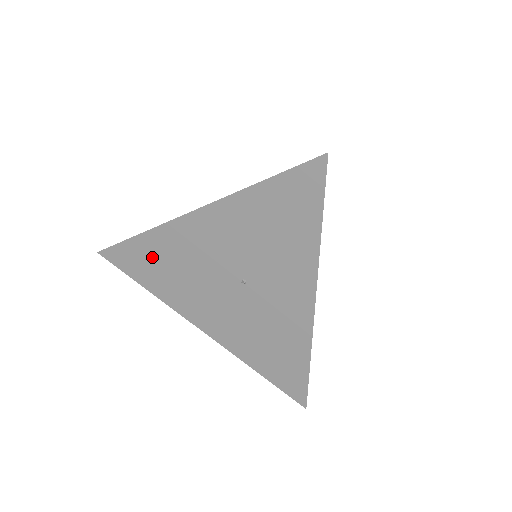
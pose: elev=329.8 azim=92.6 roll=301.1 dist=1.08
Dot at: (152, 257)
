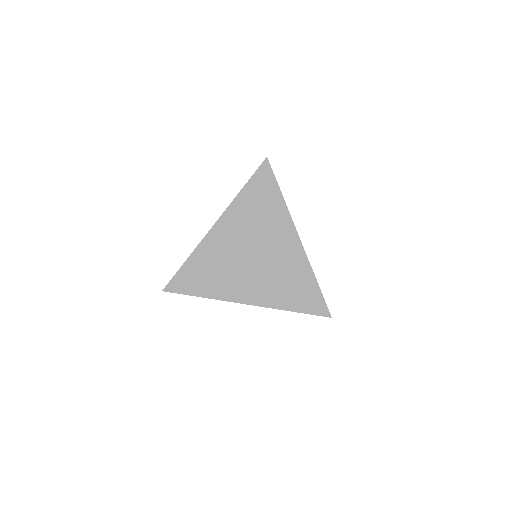
Dot at: occluded
